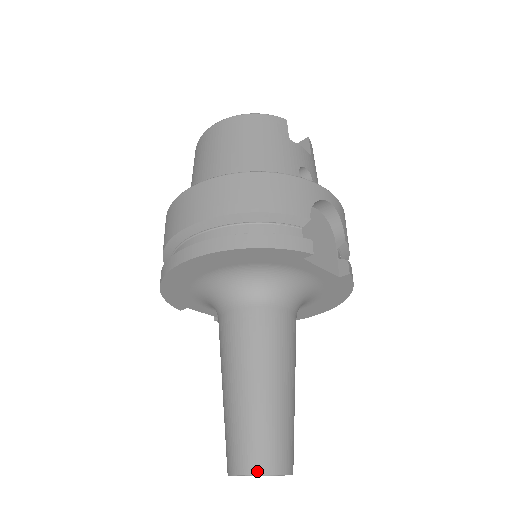
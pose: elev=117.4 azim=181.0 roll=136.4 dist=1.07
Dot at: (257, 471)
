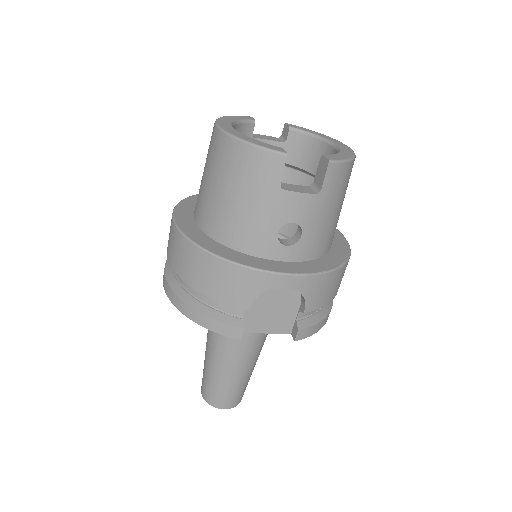
Dot at: (207, 402)
